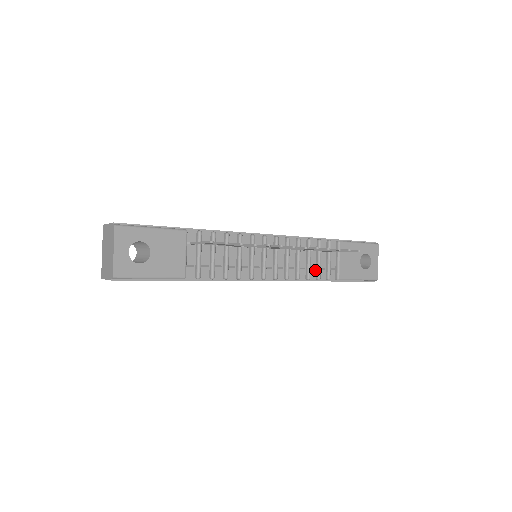
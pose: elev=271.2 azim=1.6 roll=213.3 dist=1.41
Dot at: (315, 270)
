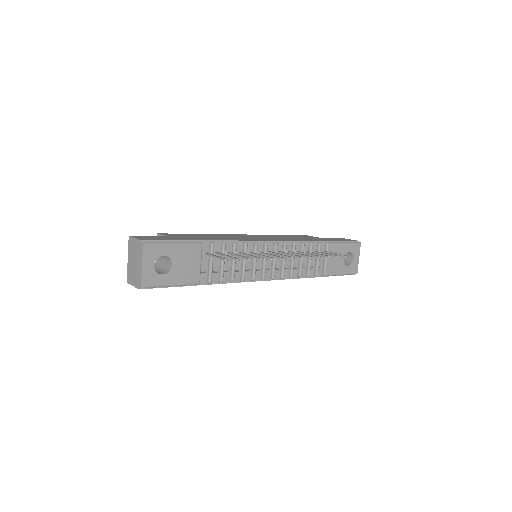
Dot at: (306, 268)
